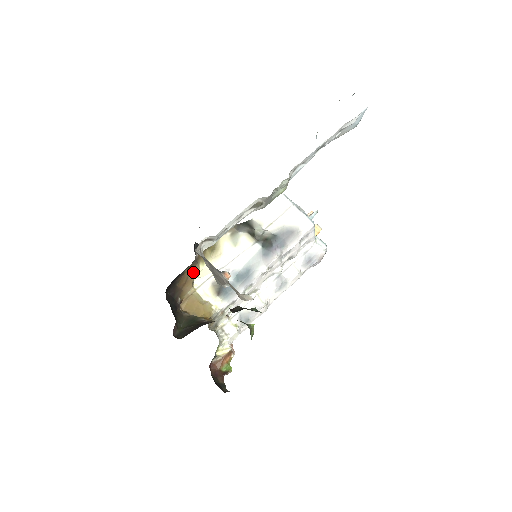
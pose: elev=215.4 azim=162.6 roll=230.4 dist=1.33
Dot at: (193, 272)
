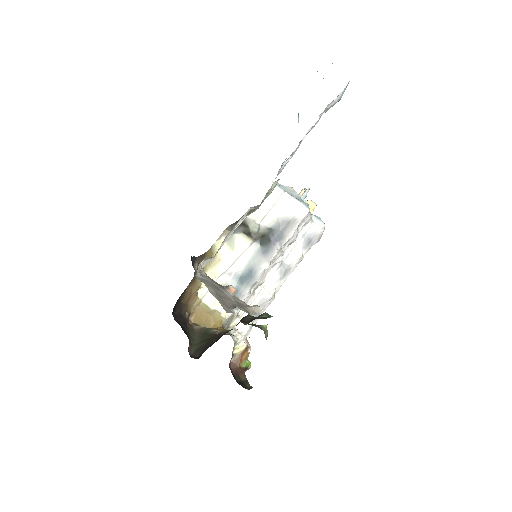
Dot at: (195, 285)
